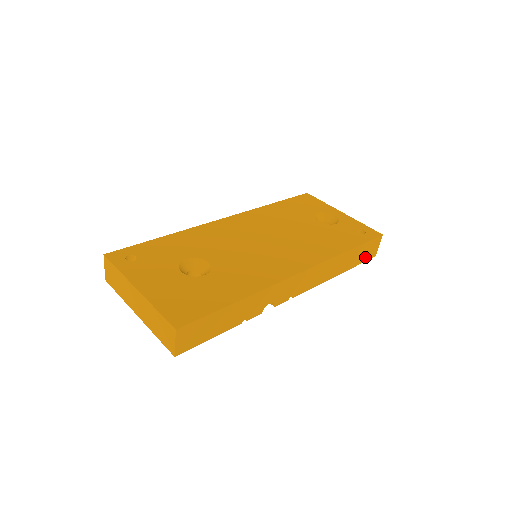
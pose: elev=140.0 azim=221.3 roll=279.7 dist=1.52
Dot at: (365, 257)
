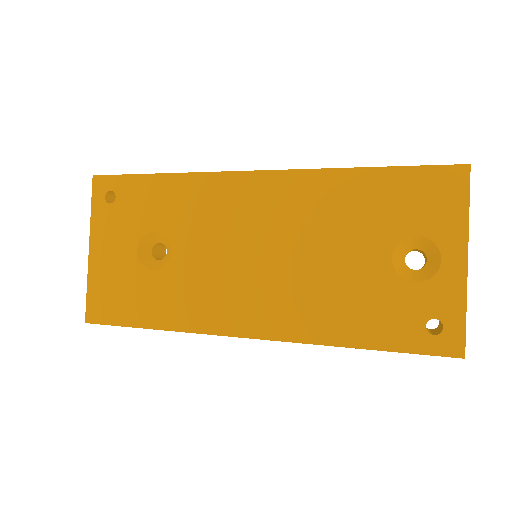
Dot at: occluded
